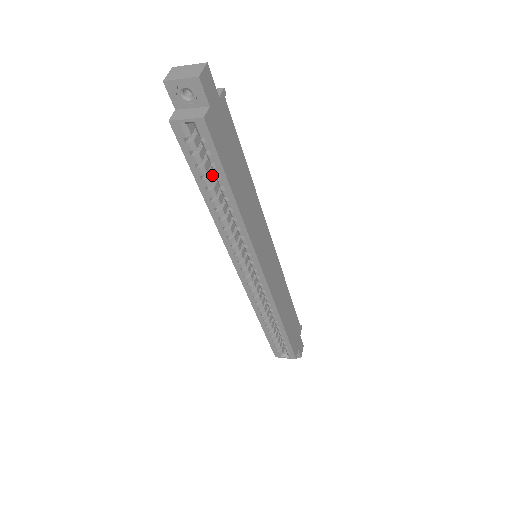
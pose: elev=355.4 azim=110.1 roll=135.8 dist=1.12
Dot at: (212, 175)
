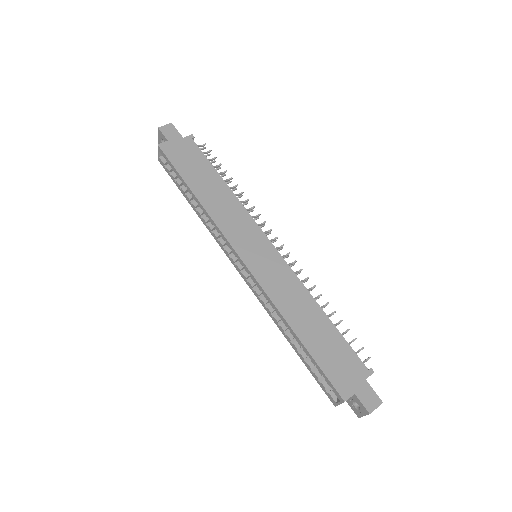
Dot at: occluded
